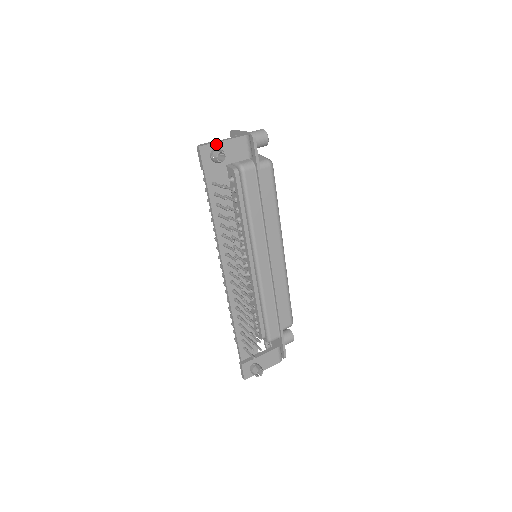
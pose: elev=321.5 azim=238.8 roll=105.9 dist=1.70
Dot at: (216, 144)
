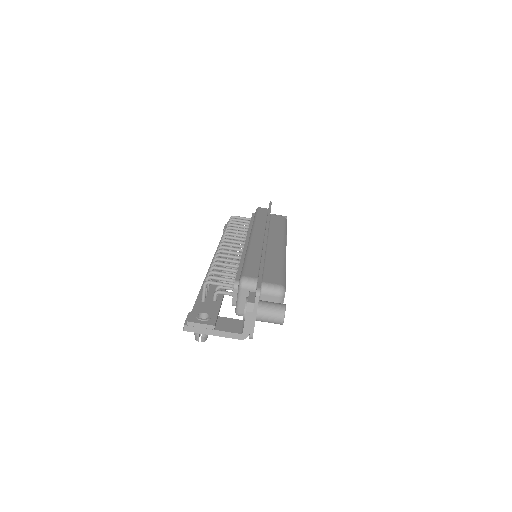
Dot at: (203, 333)
